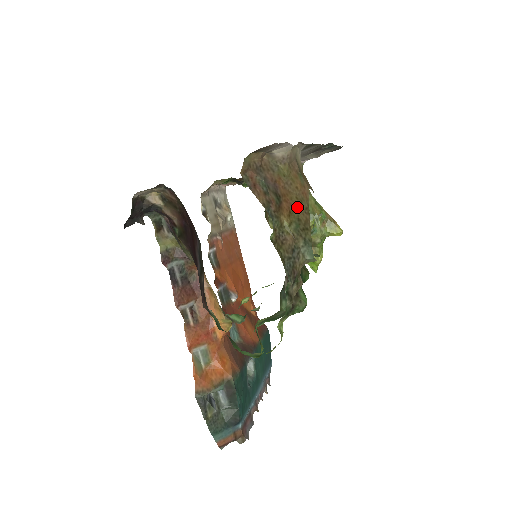
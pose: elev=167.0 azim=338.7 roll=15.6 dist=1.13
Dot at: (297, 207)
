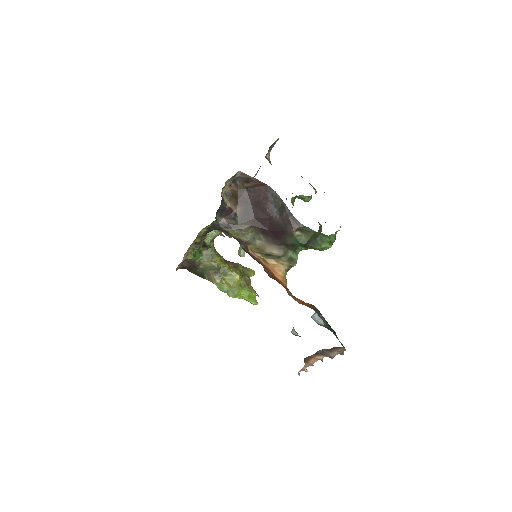
Dot at: occluded
